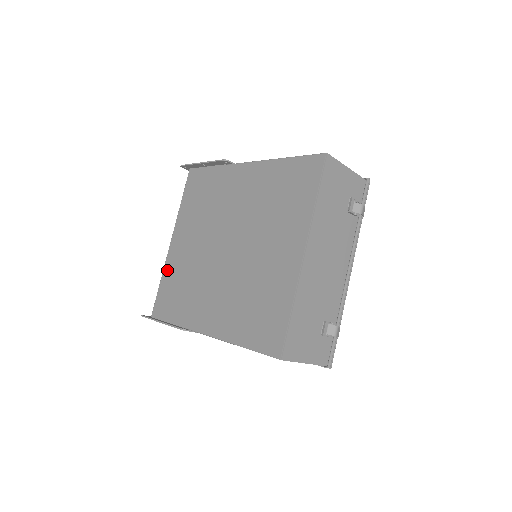
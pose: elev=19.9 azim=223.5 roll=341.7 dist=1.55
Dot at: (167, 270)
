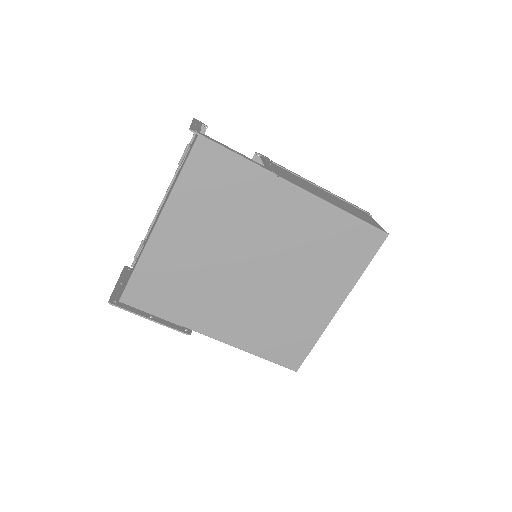
Dot at: (151, 258)
